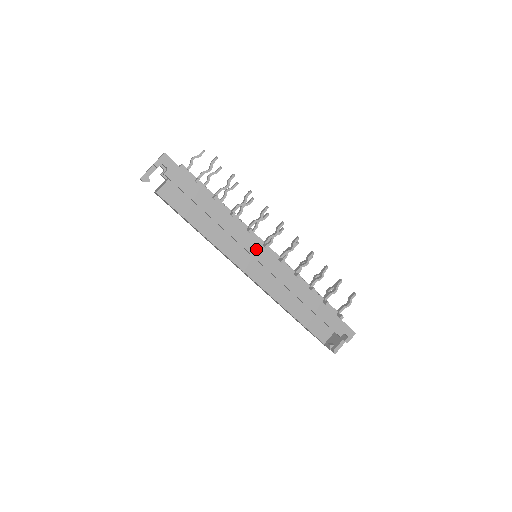
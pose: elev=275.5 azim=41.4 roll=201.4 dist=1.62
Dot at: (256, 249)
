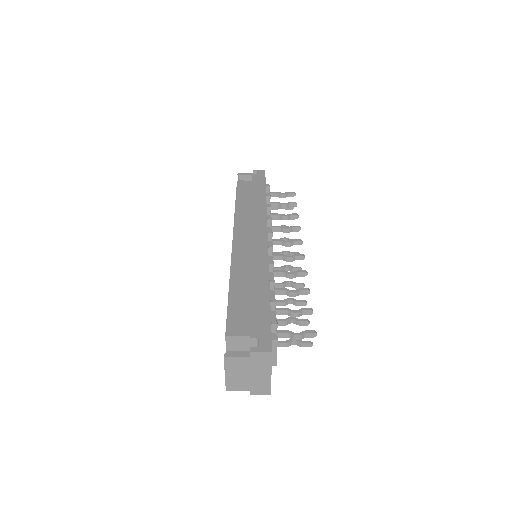
Dot at: occluded
